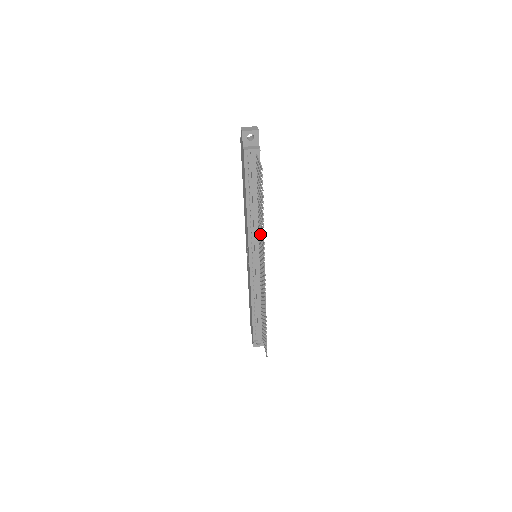
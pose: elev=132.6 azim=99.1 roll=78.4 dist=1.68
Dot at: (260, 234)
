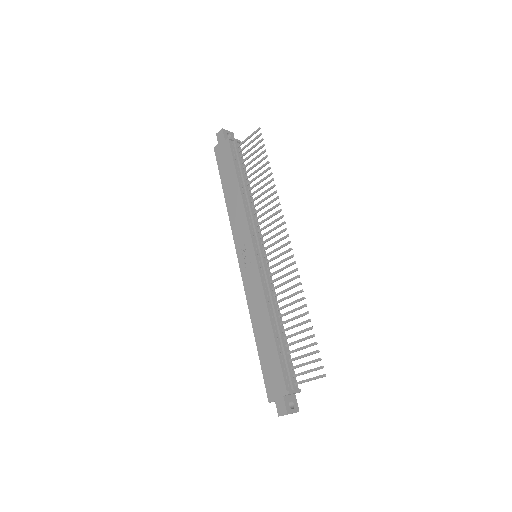
Dot at: (260, 215)
